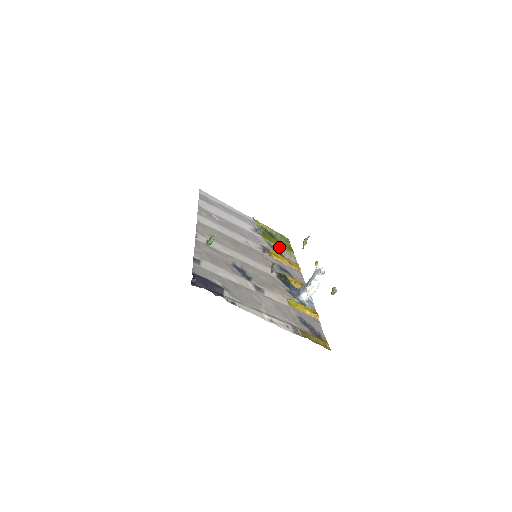
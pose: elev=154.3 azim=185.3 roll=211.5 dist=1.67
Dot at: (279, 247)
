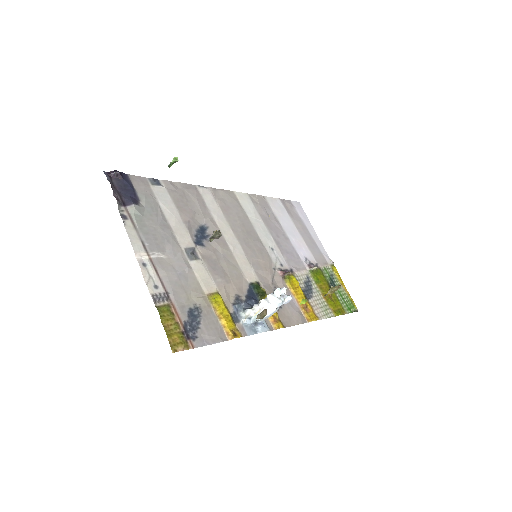
Dot at: (320, 294)
